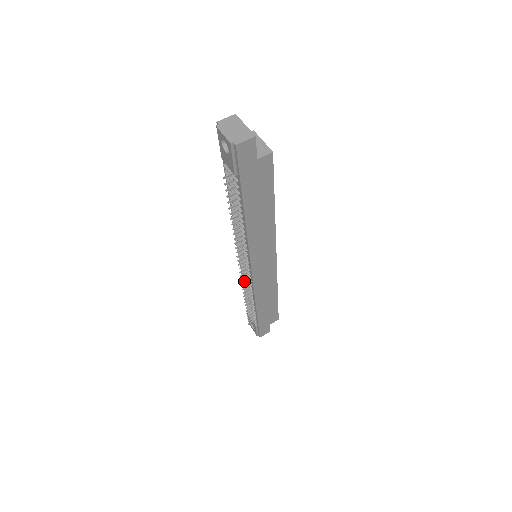
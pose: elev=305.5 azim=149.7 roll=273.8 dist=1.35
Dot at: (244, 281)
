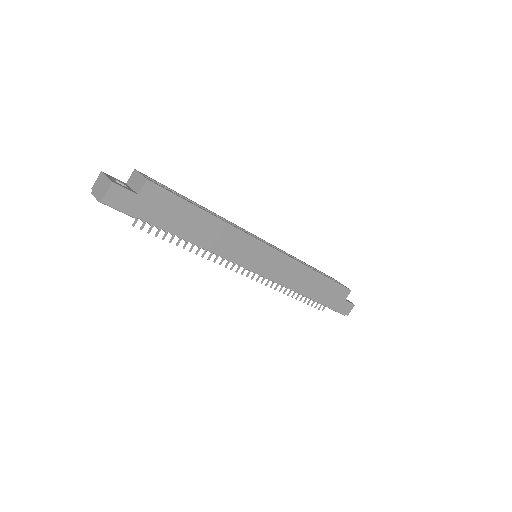
Dot at: (267, 282)
